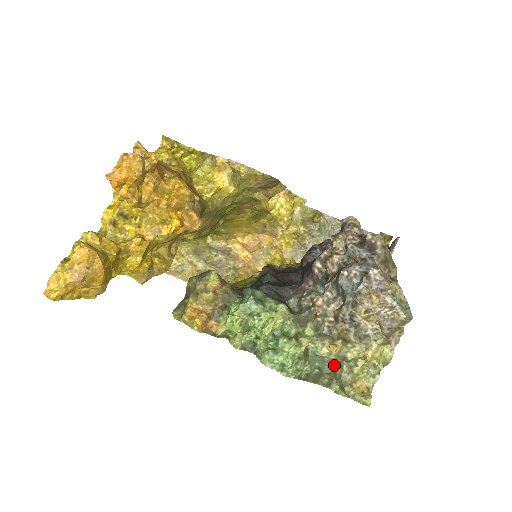
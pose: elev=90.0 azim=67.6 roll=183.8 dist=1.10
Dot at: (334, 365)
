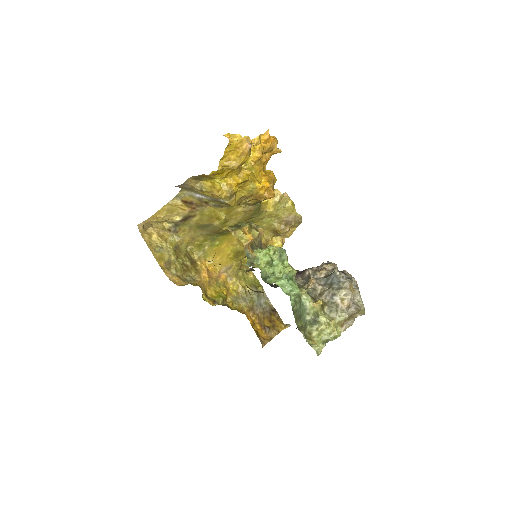
Dot at: (310, 318)
